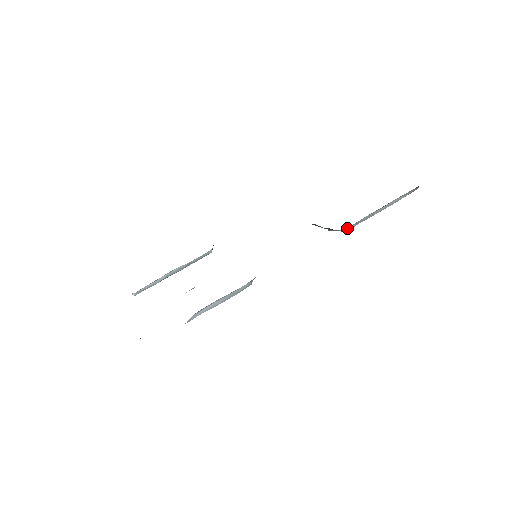
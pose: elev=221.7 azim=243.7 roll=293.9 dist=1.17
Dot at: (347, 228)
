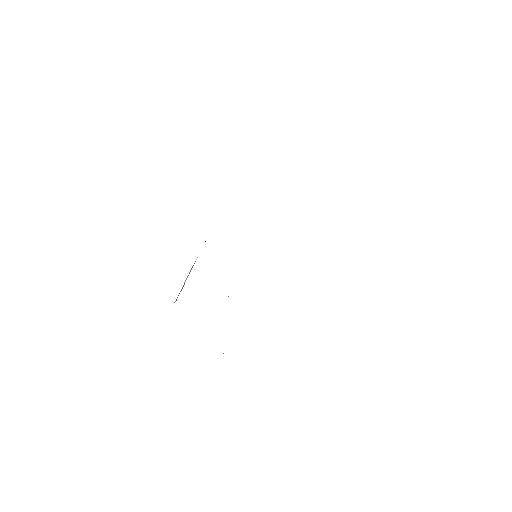
Dot at: occluded
